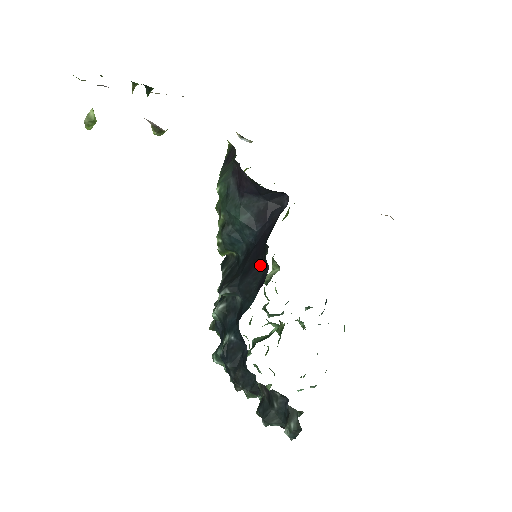
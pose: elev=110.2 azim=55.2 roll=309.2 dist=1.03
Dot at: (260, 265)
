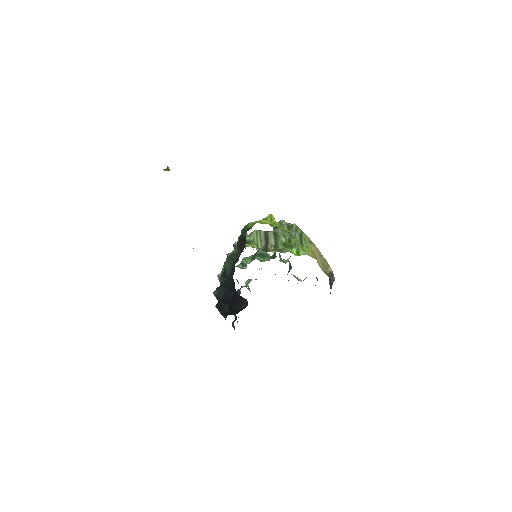
Dot at: (228, 308)
